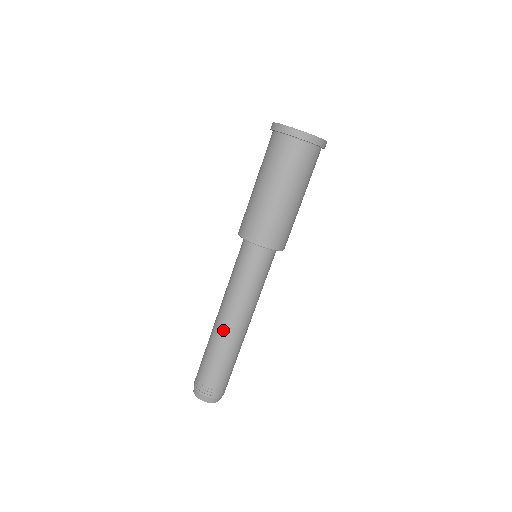
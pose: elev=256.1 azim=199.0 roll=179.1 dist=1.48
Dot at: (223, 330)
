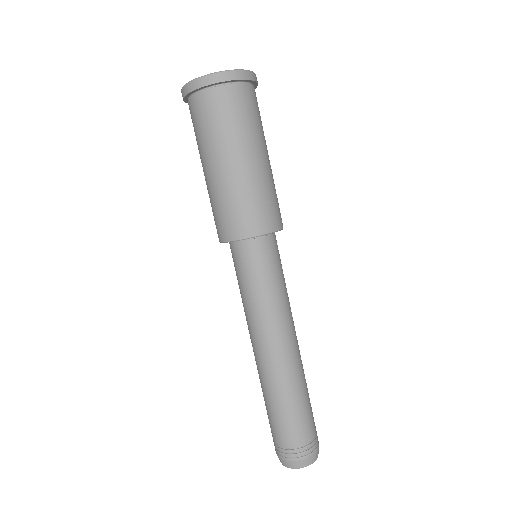
Dot at: (260, 365)
